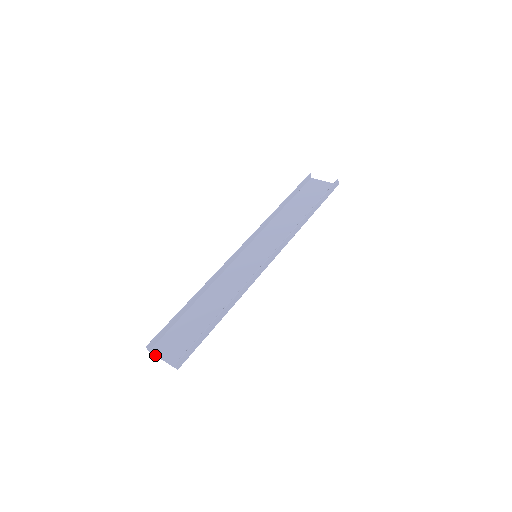
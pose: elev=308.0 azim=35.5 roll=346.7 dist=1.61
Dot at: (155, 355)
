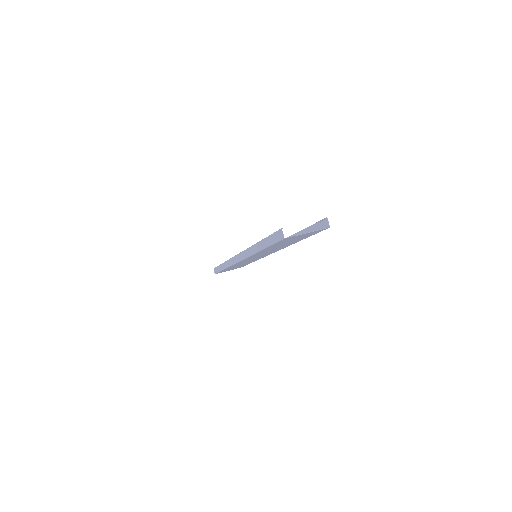
Dot at: occluded
